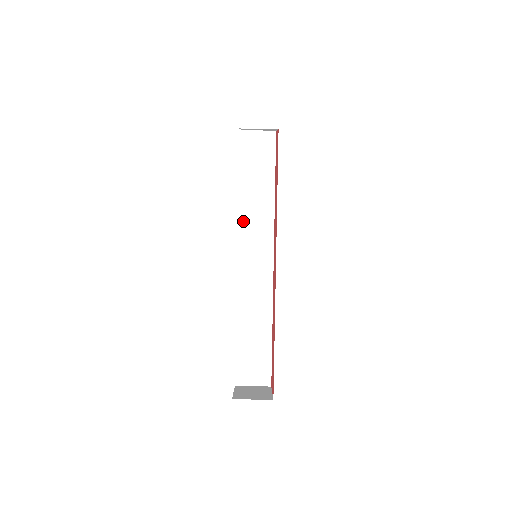
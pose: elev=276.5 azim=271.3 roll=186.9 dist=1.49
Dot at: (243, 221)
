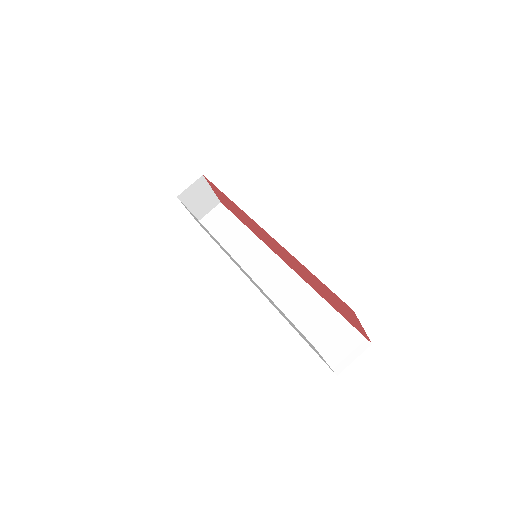
Dot at: (238, 262)
